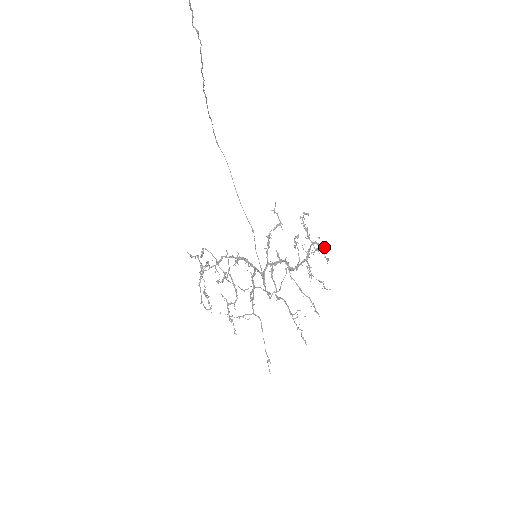
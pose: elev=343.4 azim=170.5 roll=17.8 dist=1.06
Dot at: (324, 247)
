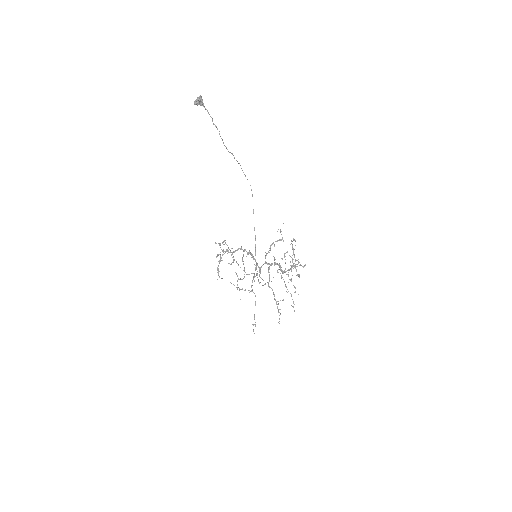
Dot at: occluded
